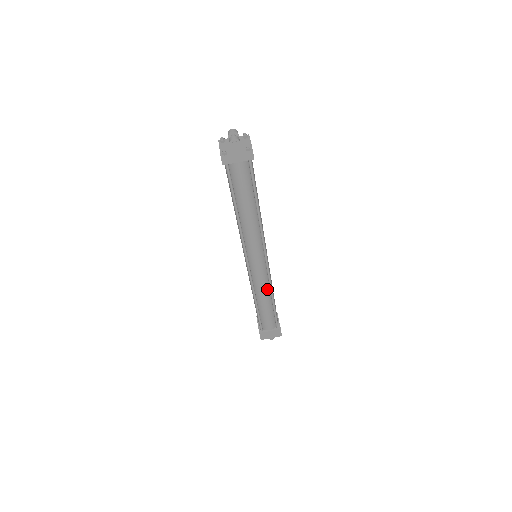
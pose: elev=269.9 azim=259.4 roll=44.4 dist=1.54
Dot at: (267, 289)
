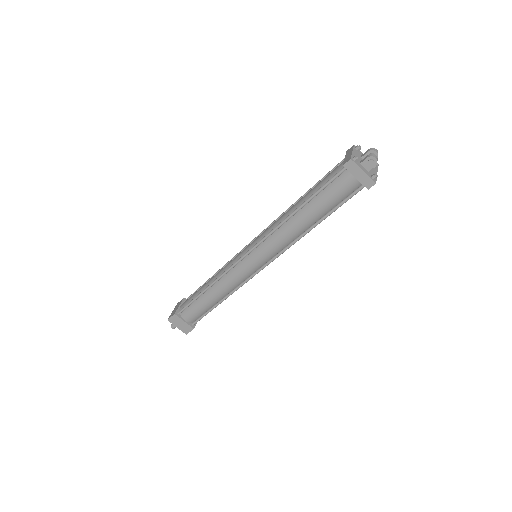
Dot at: (230, 289)
